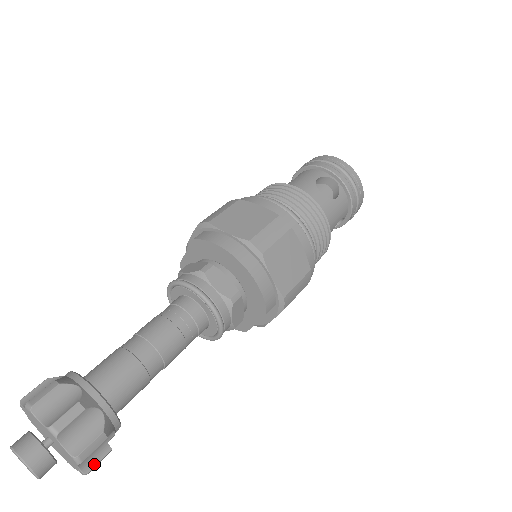
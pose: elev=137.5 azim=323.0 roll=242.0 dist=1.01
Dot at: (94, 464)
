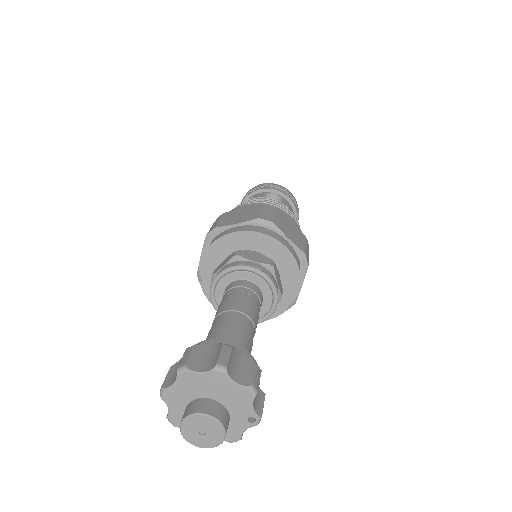
Dot at: (261, 407)
